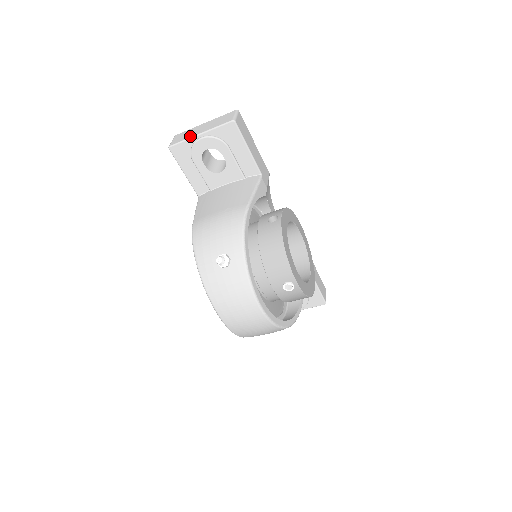
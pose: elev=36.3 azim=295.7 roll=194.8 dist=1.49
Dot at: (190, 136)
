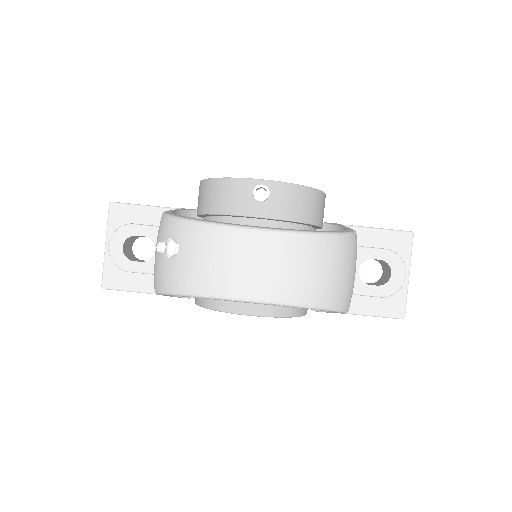
Dot at: (104, 258)
